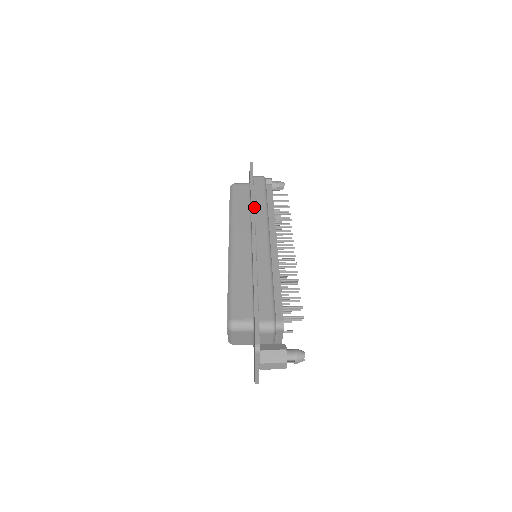
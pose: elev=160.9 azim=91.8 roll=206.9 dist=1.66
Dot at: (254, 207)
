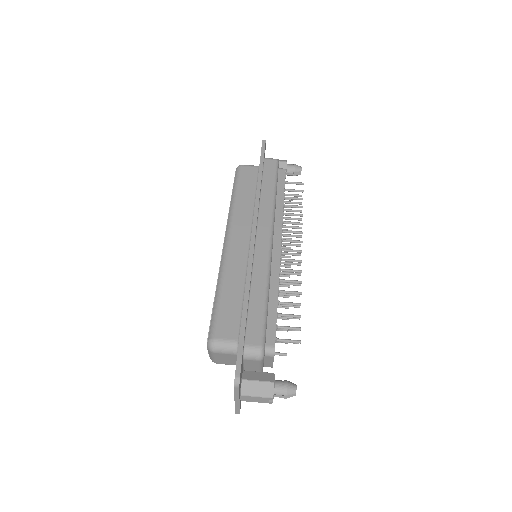
Dot at: (260, 197)
